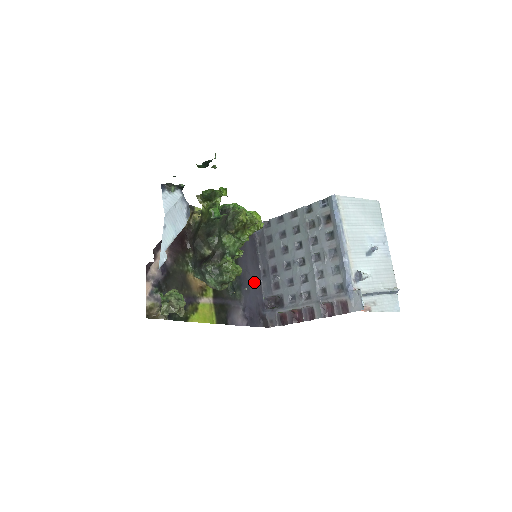
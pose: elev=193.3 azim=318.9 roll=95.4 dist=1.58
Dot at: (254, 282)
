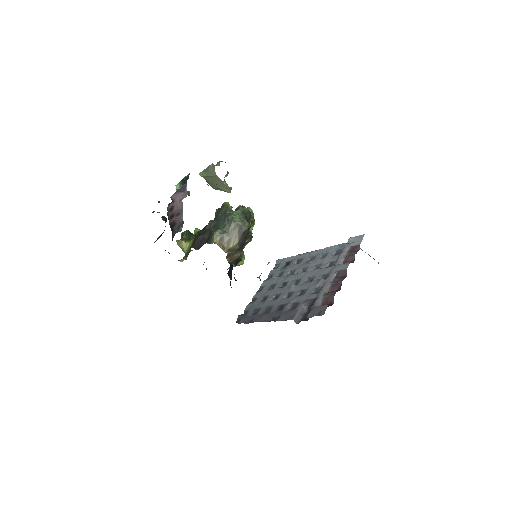
Dot at: occluded
